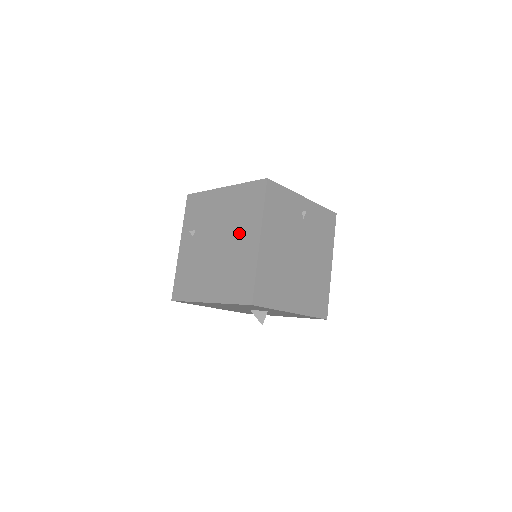
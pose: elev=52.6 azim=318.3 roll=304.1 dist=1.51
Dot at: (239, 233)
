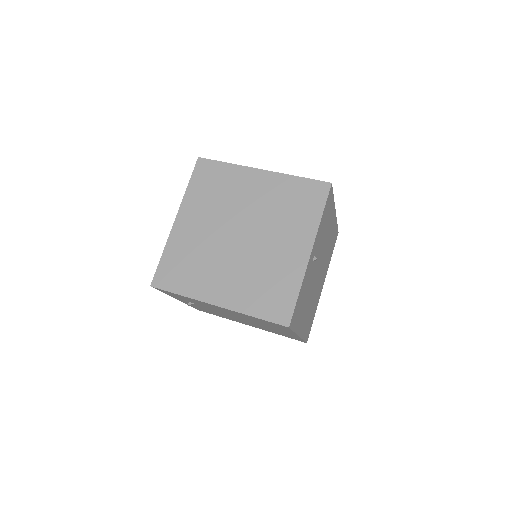
Dot at: occluded
